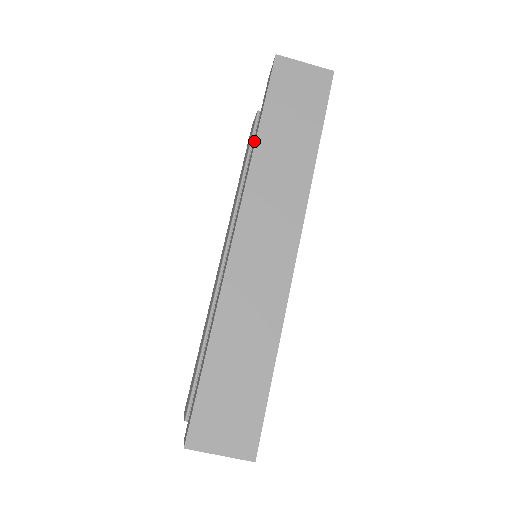
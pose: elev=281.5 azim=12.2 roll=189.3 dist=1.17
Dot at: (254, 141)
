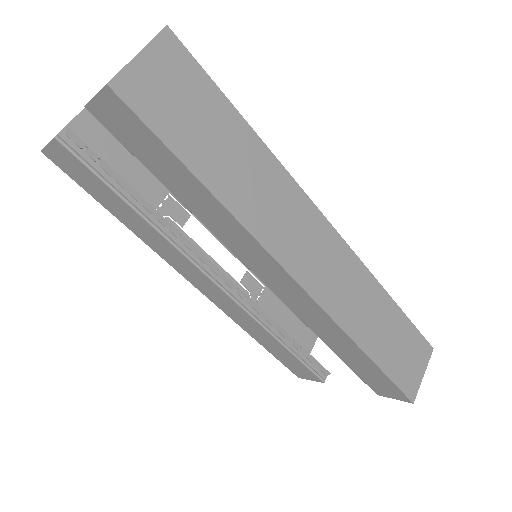
Dot at: (194, 196)
